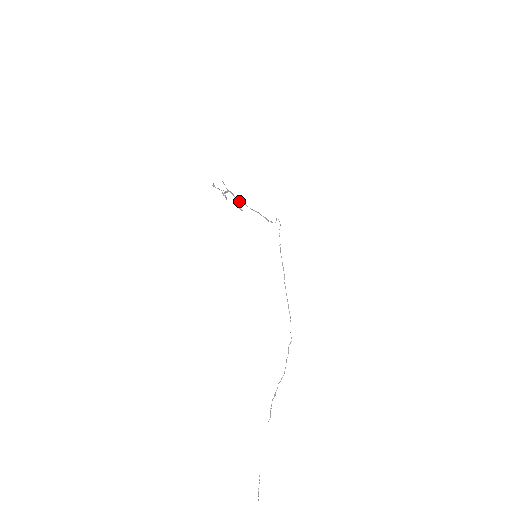
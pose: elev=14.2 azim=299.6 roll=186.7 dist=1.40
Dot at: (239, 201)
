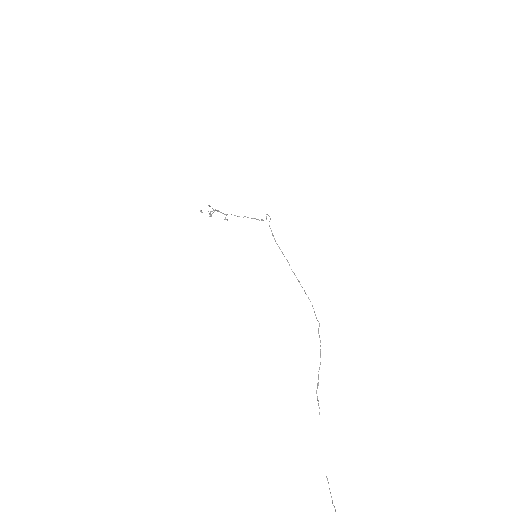
Dot at: (224, 214)
